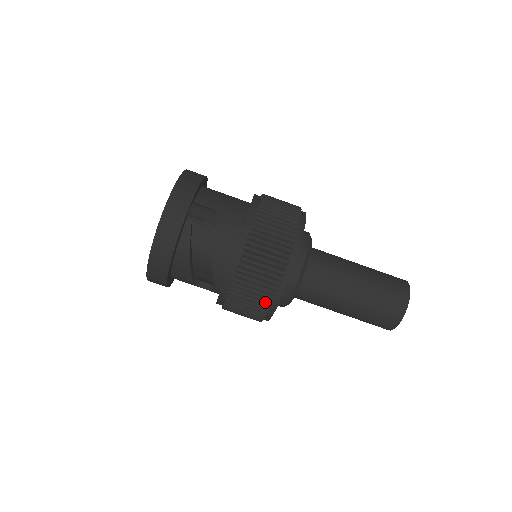
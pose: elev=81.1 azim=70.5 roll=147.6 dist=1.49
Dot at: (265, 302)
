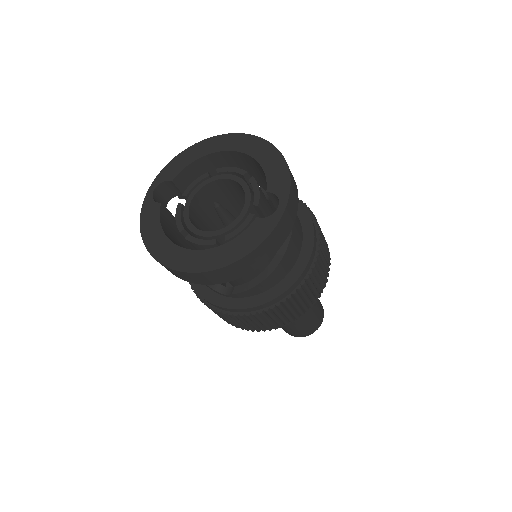
Dot at: (271, 326)
